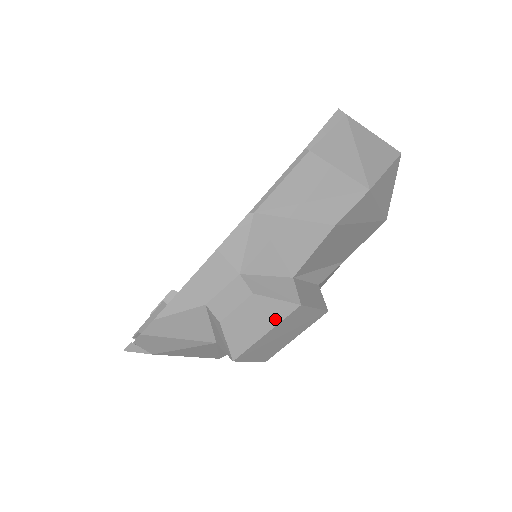
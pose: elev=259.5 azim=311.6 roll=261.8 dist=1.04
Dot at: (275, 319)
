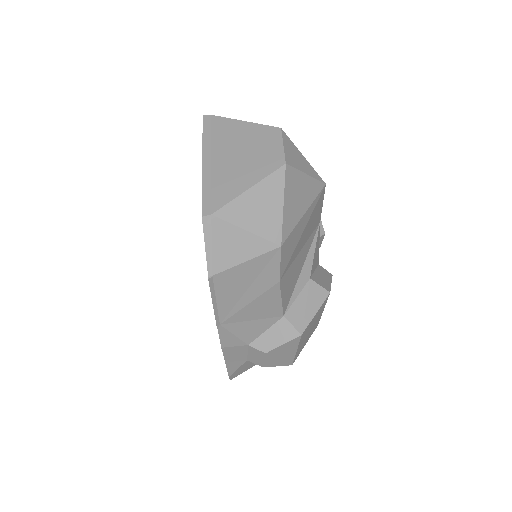
Dot at: (294, 347)
